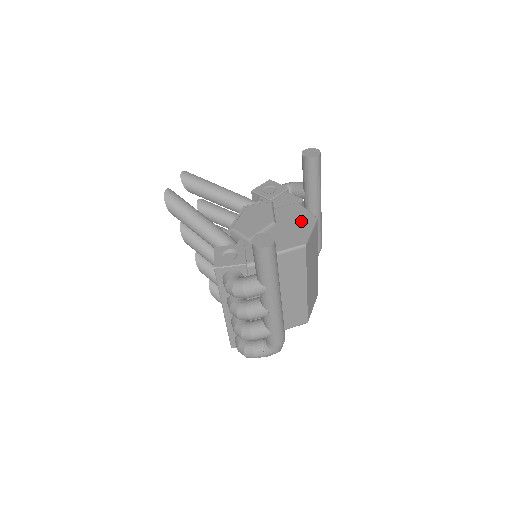
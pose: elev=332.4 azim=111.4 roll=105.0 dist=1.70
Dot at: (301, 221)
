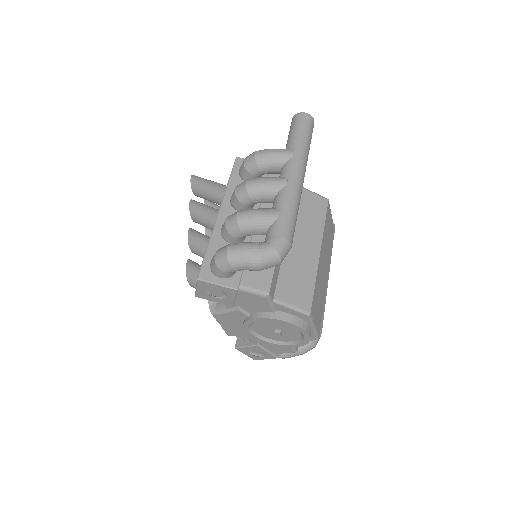
Dot at: occluded
